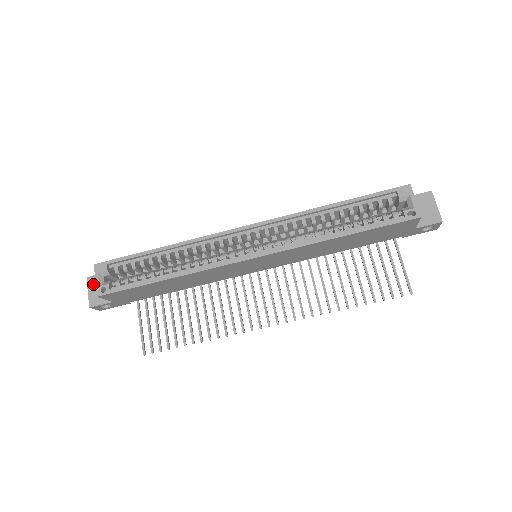
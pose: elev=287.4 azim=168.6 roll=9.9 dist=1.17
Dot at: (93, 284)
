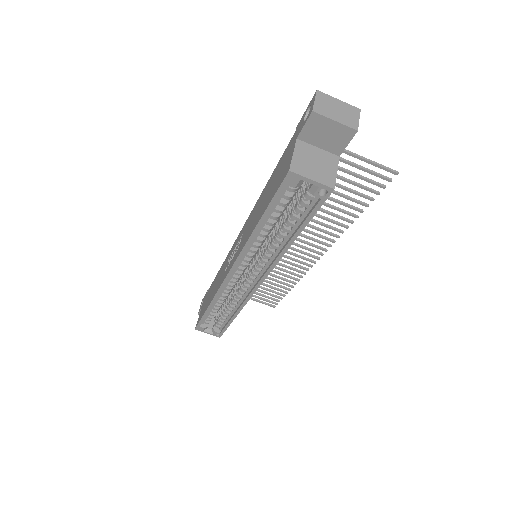
Dot at: occluded
